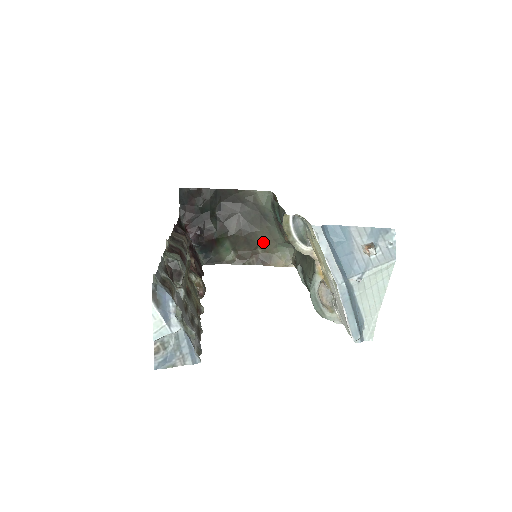
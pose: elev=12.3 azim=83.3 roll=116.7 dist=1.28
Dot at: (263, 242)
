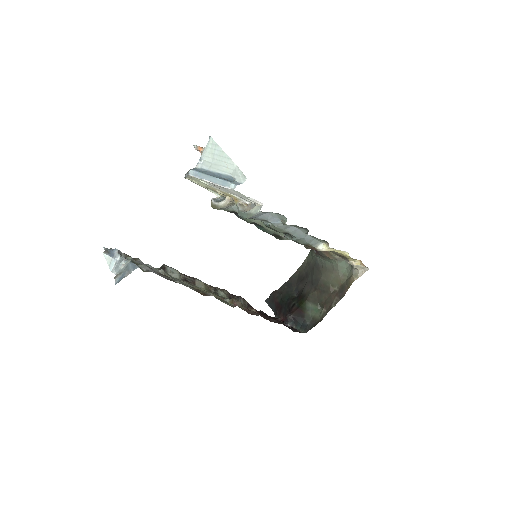
Dot at: (331, 280)
